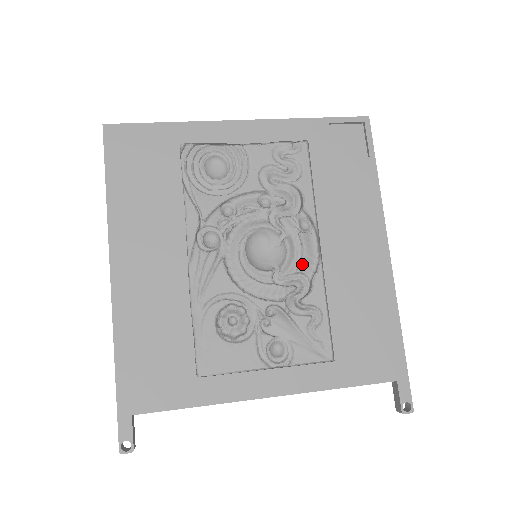
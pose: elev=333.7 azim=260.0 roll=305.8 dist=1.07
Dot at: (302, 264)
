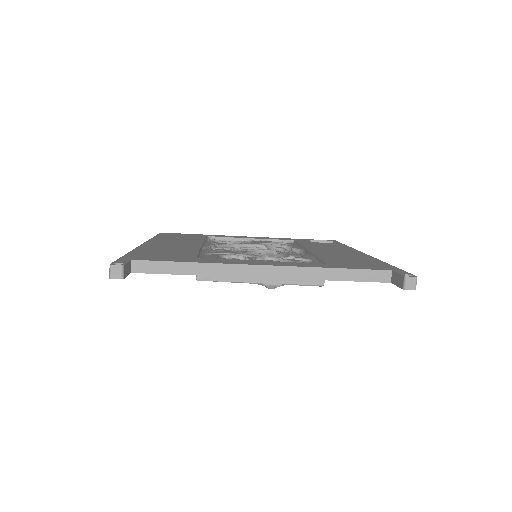
Dot at: (293, 255)
